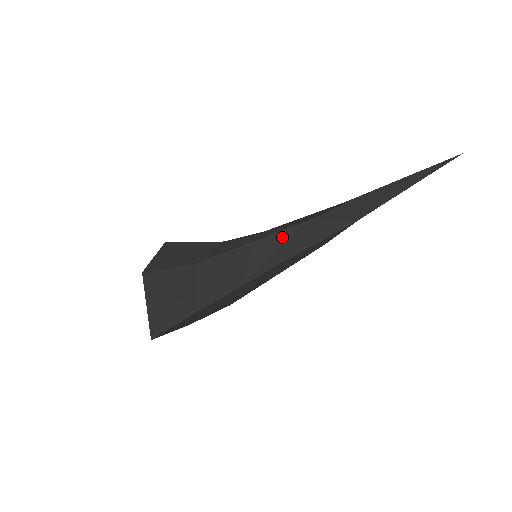
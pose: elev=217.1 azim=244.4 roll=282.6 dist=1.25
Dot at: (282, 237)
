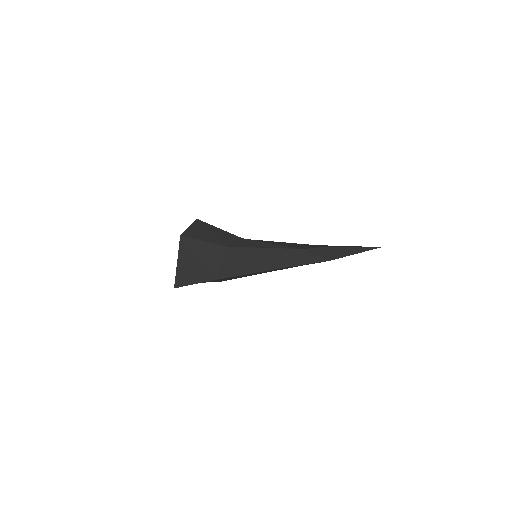
Dot at: (285, 253)
